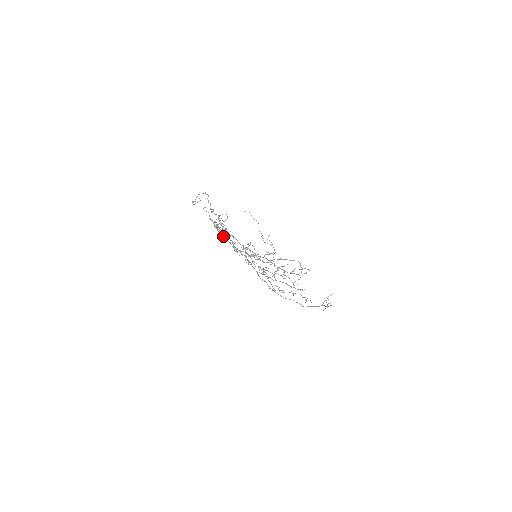
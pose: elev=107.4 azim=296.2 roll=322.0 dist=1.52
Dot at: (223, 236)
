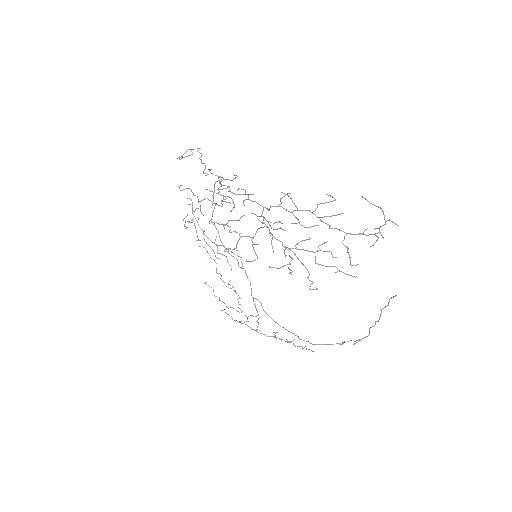
Dot at: occluded
